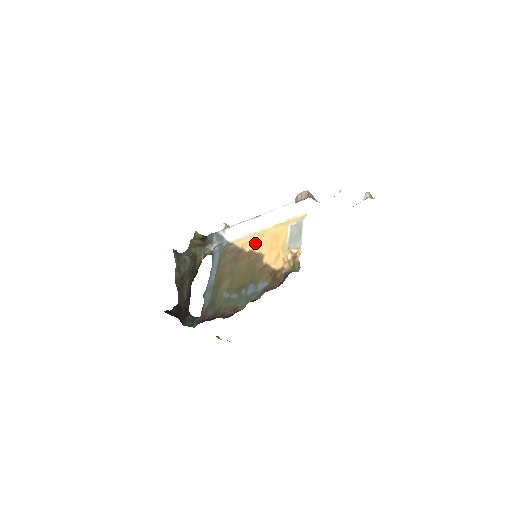
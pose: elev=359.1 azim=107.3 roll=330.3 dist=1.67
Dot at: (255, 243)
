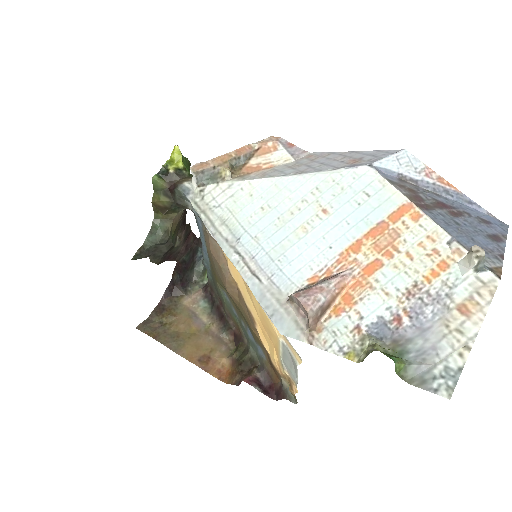
Dot at: (242, 287)
